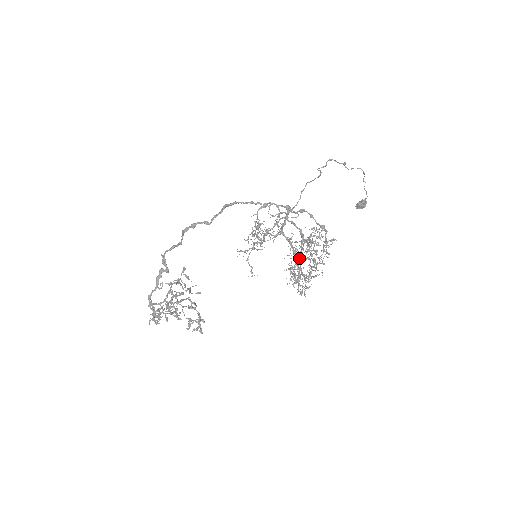
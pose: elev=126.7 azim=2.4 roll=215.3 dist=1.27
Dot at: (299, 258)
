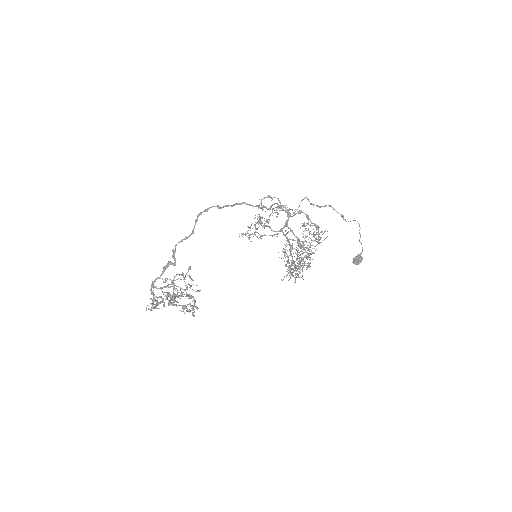
Dot at: (295, 267)
